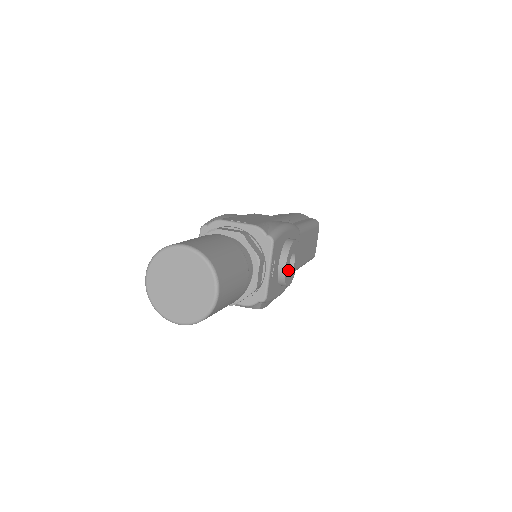
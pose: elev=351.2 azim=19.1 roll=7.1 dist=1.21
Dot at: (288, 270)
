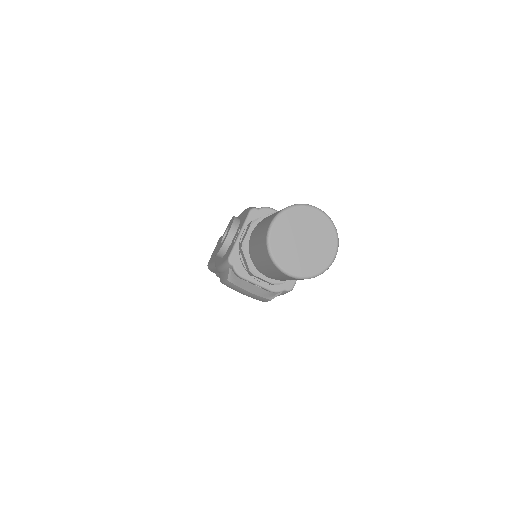
Dot at: occluded
